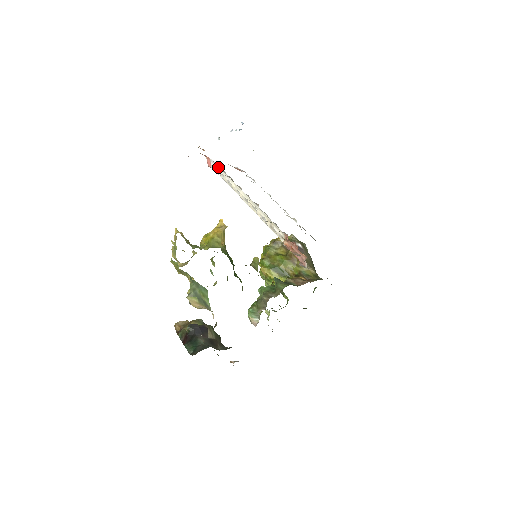
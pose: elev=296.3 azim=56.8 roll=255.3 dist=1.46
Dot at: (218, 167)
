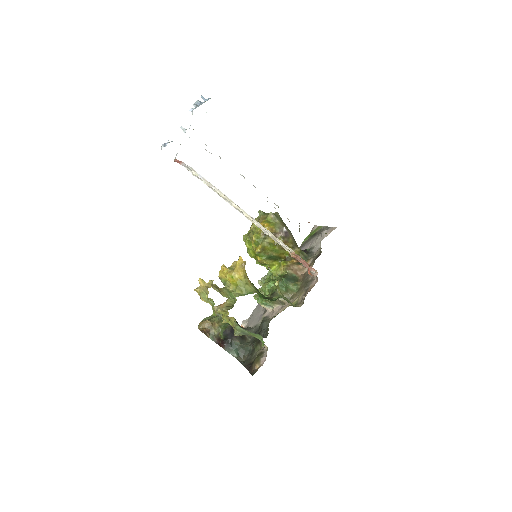
Dot at: (197, 173)
